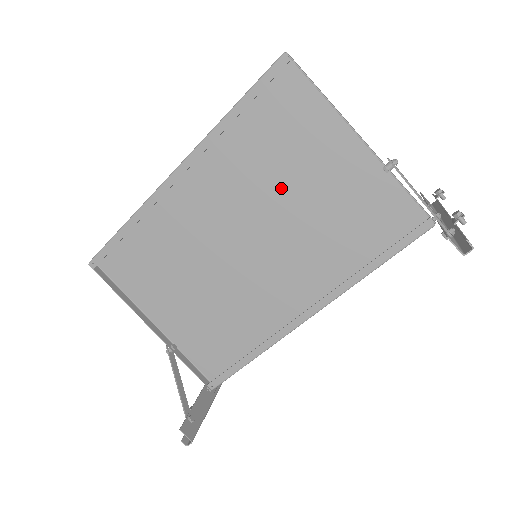
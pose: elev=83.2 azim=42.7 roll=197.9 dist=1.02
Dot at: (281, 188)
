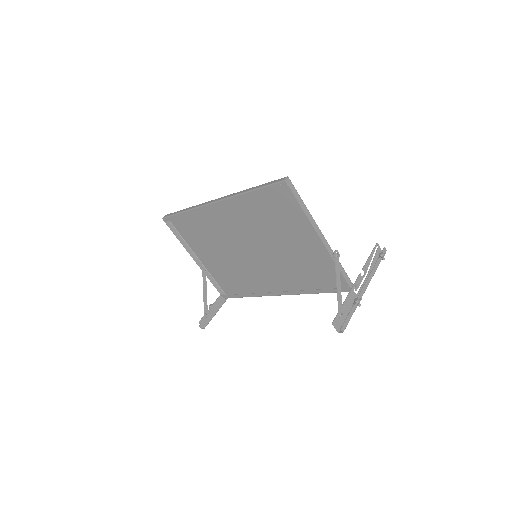
Dot at: (274, 234)
